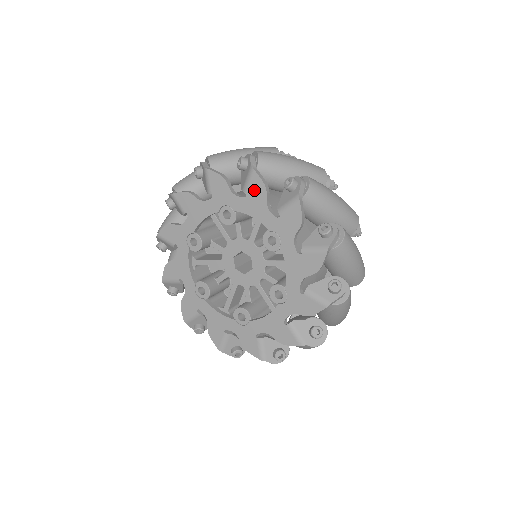
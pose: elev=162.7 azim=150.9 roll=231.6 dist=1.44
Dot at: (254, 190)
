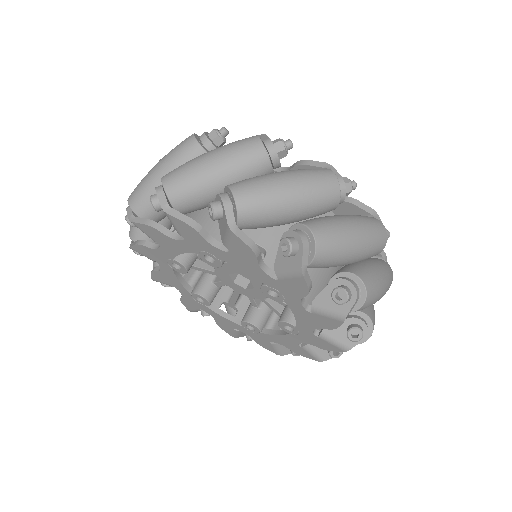
Dot at: (239, 250)
